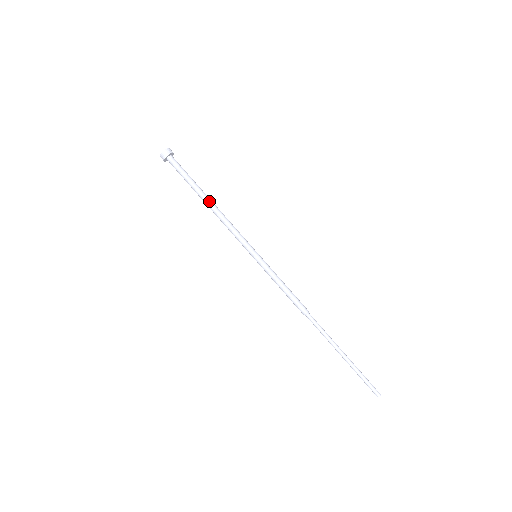
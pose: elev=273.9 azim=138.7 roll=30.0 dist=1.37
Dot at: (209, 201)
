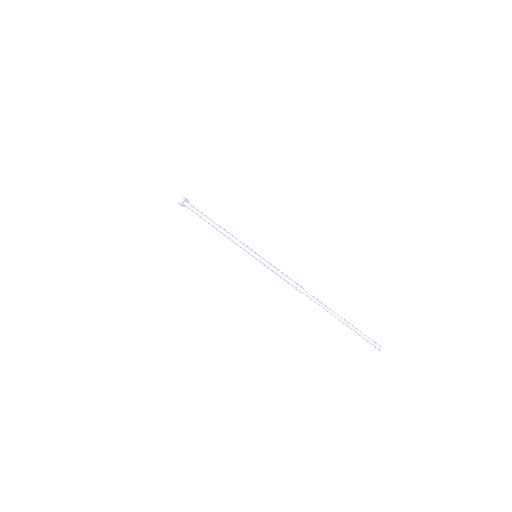
Dot at: (217, 224)
